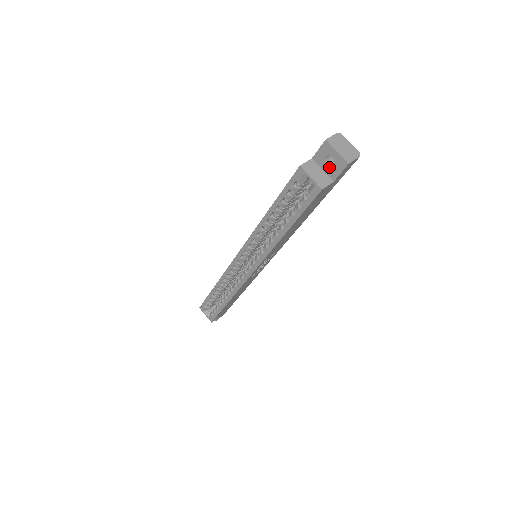
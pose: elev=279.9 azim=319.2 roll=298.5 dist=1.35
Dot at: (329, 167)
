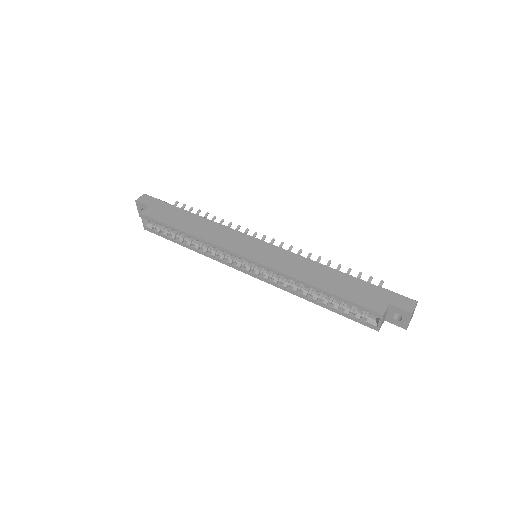
Dot at: (393, 317)
